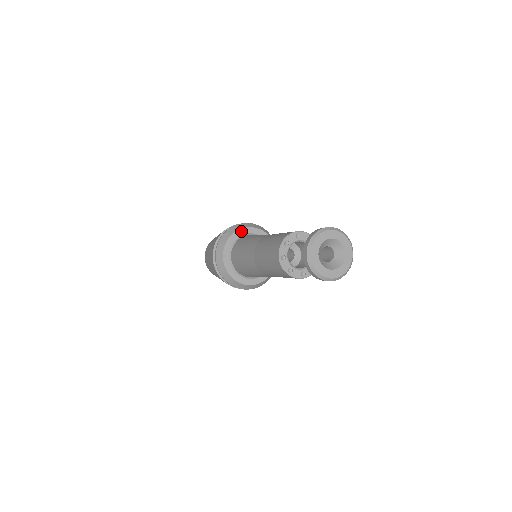
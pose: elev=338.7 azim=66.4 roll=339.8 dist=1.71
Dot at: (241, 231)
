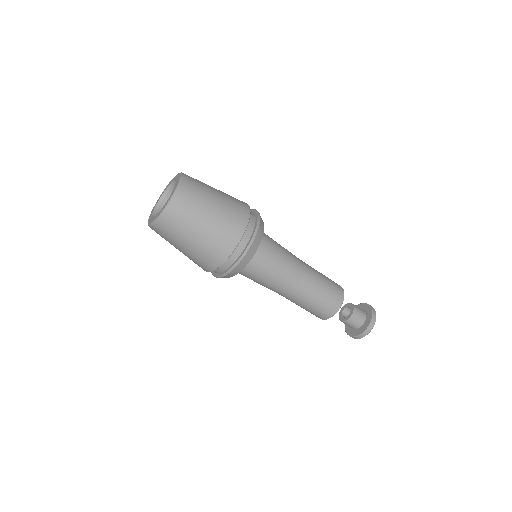
Dot at: (255, 251)
